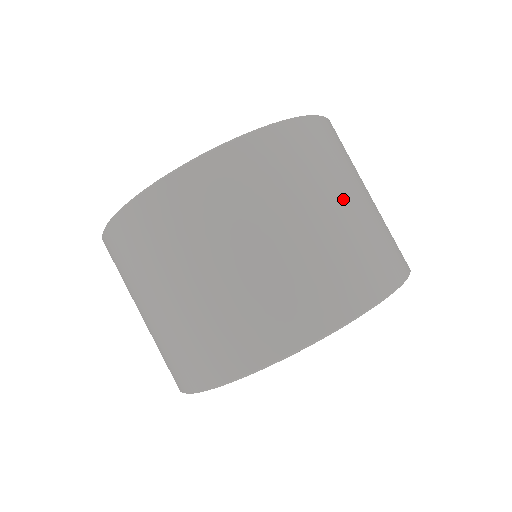
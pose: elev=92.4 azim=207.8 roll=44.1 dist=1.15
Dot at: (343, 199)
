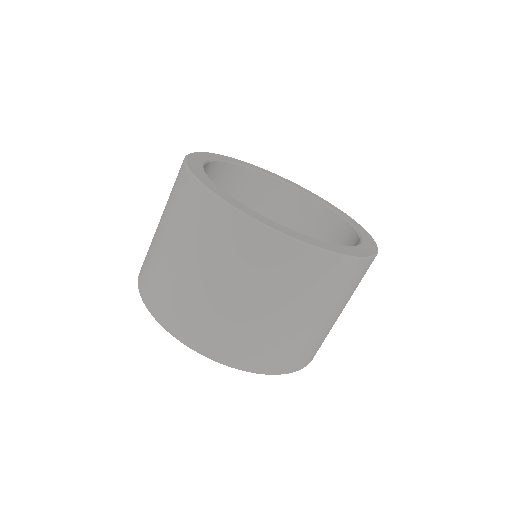
Dot at: (329, 316)
